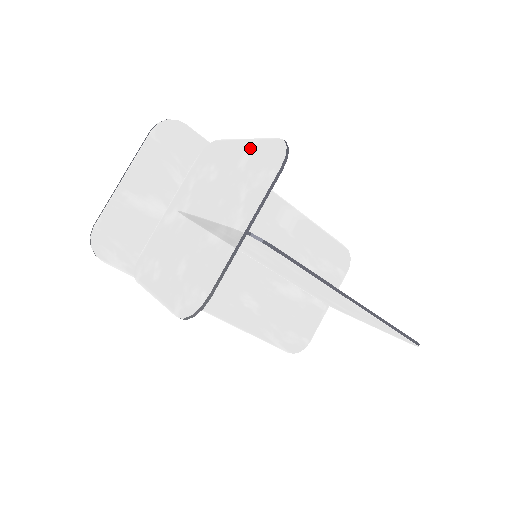
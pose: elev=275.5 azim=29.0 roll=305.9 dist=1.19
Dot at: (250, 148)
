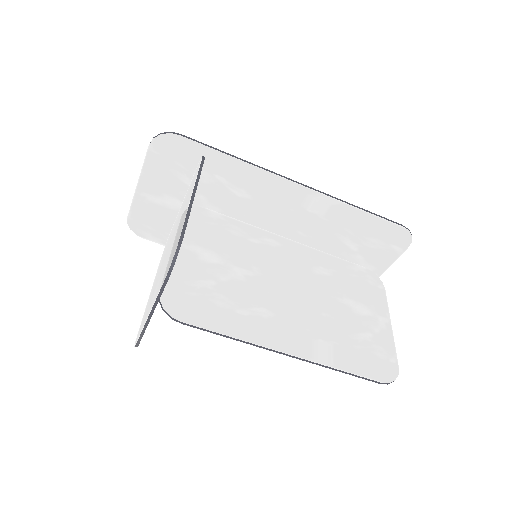
Dot at: (184, 216)
